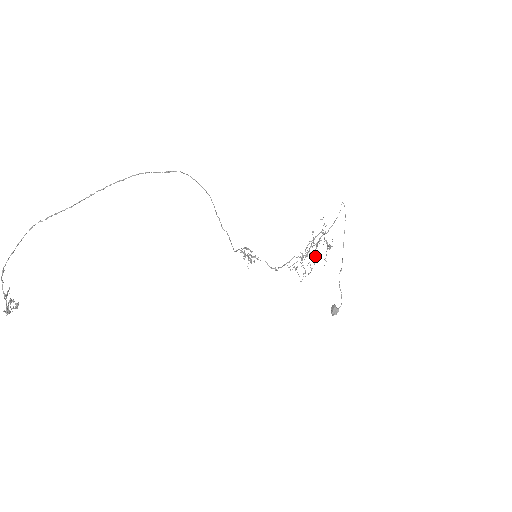
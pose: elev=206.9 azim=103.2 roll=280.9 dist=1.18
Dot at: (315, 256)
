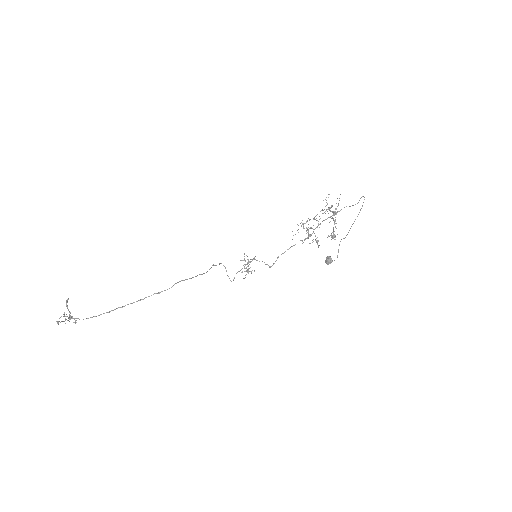
Dot at: (317, 241)
